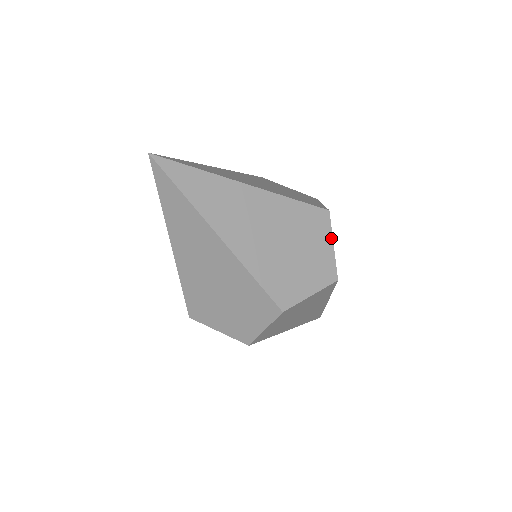
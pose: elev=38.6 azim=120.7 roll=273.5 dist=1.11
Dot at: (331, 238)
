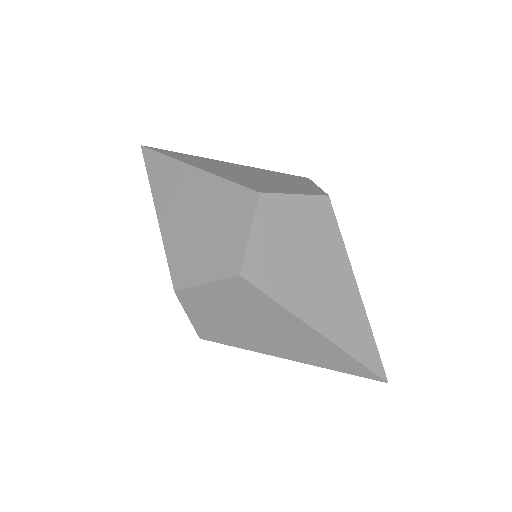
Dot at: (250, 224)
